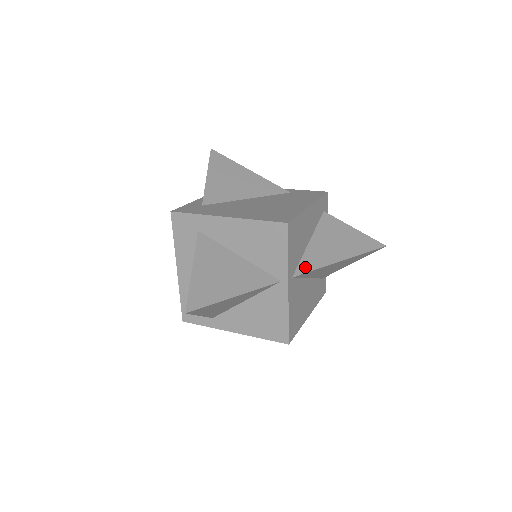
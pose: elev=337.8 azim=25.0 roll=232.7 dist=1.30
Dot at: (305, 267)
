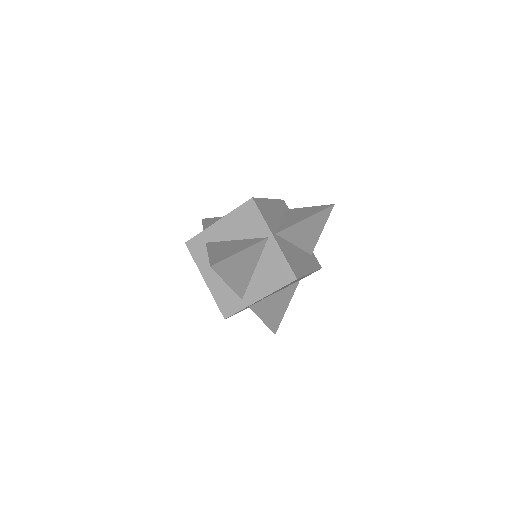
Dot at: (282, 228)
